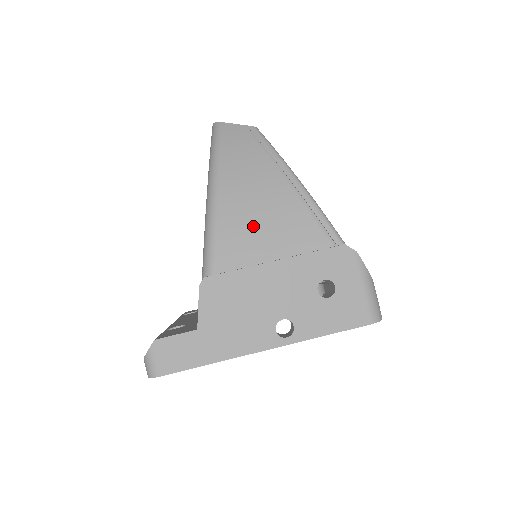
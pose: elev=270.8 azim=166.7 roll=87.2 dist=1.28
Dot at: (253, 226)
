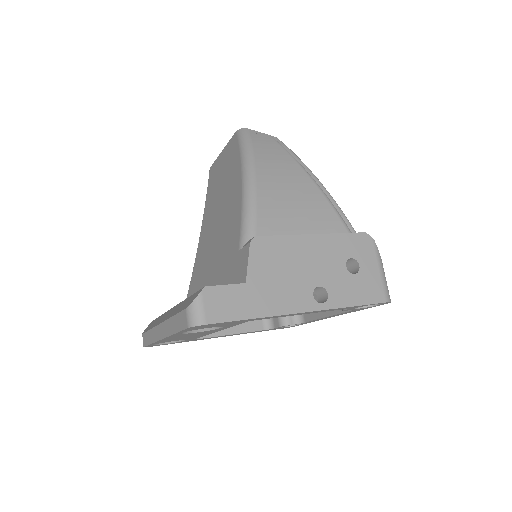
Dot at: (288, 207)
